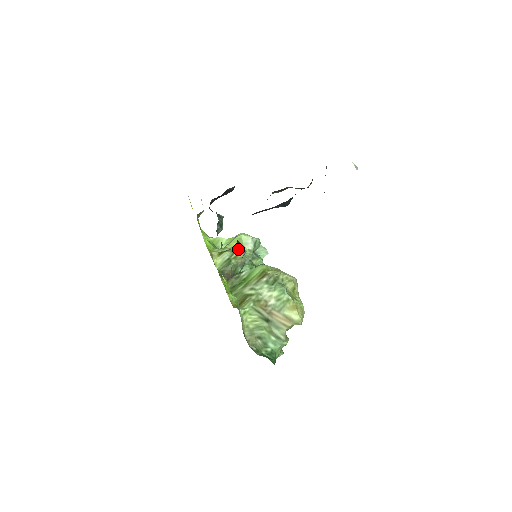
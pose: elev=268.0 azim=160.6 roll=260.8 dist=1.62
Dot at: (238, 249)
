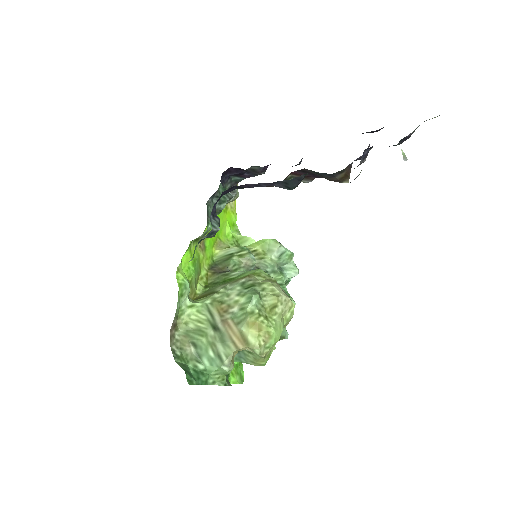
Dot at: (257, 253)
